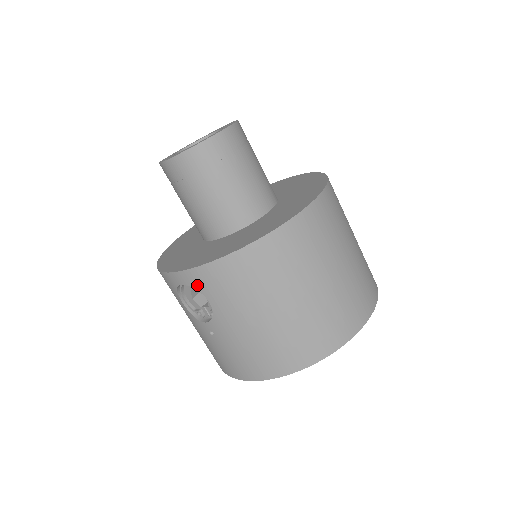
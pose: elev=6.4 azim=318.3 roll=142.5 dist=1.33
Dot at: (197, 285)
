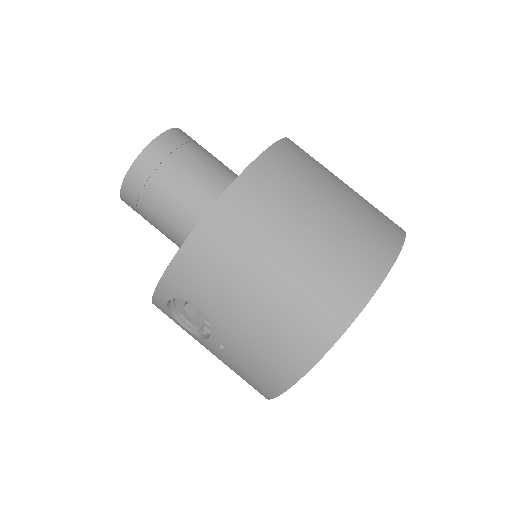
Dot at: (177, 292)
